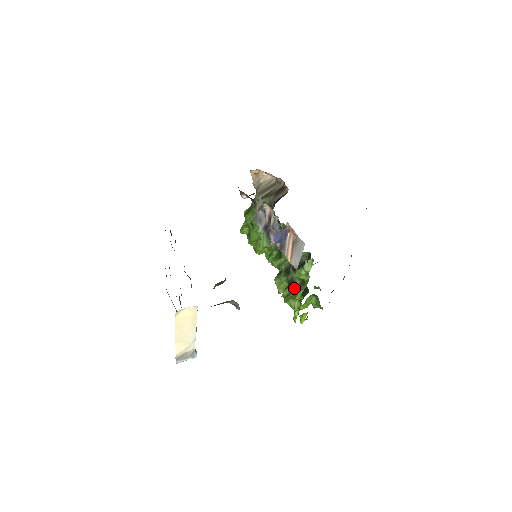
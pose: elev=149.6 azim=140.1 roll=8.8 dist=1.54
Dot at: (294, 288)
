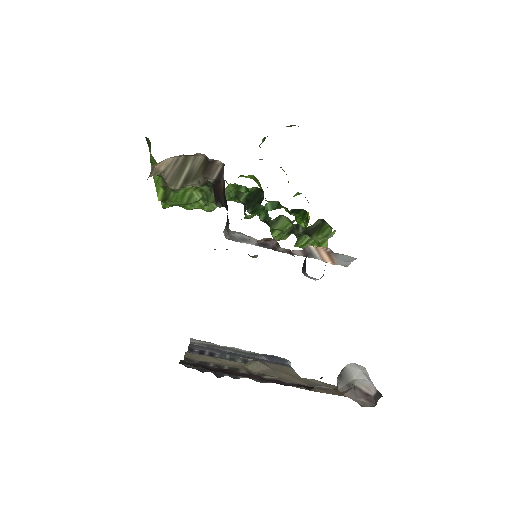
Dot at: (310, 239)
